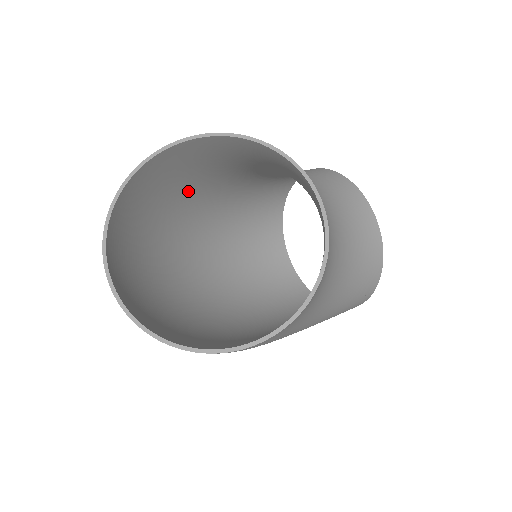
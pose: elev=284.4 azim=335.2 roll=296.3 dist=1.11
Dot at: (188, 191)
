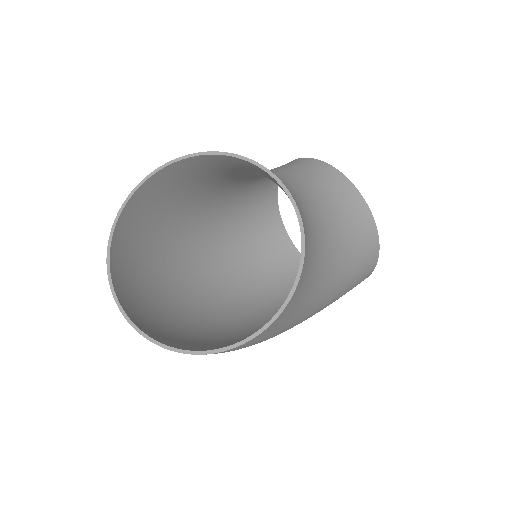
Dot at: (178, 216)
